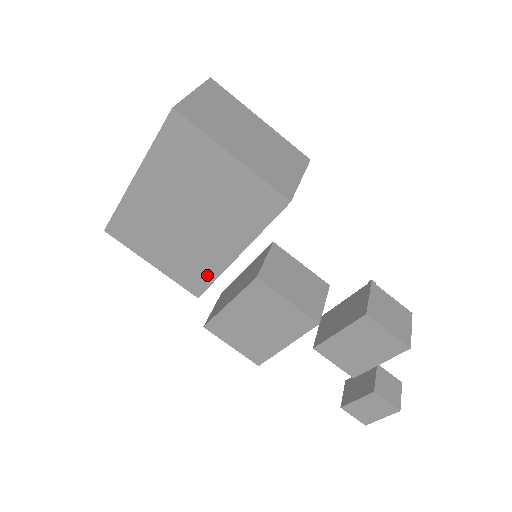
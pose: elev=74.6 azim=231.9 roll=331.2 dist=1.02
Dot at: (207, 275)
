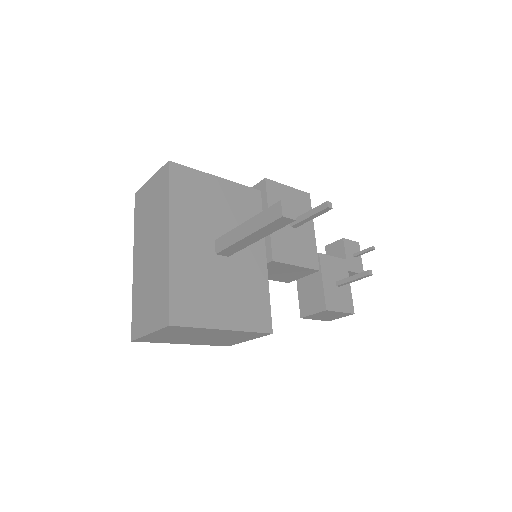
Dot at: occluded
